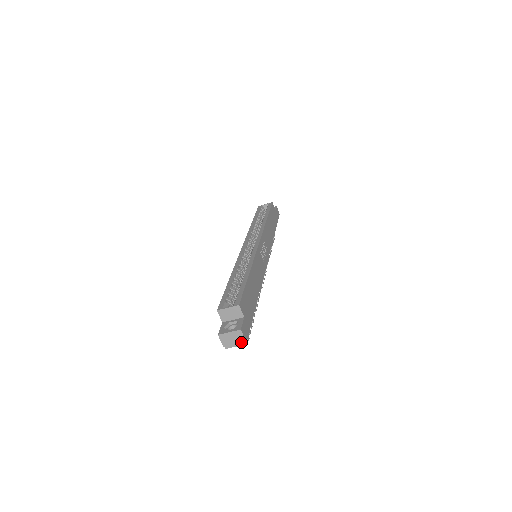
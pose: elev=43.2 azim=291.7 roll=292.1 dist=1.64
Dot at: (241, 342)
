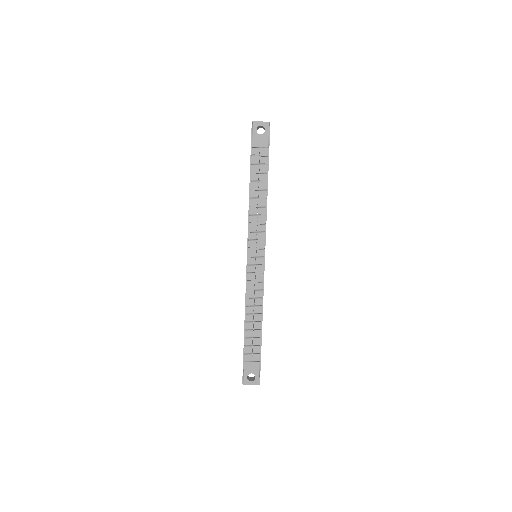
Dot at: (266, 122)
